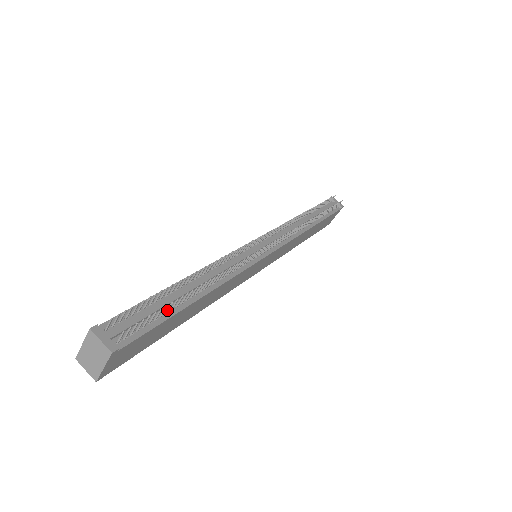
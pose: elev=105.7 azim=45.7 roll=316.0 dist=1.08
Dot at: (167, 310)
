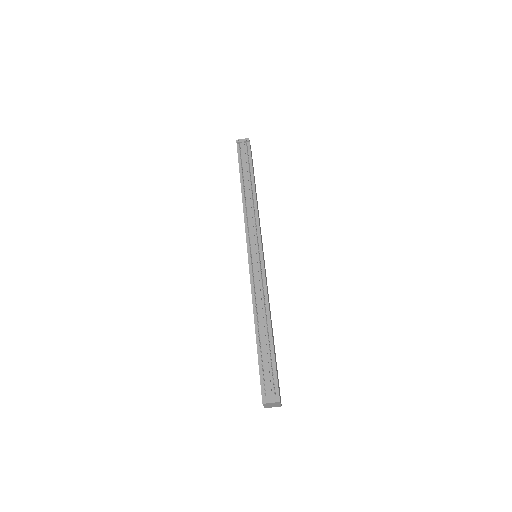
Dot at: (270, 356)
